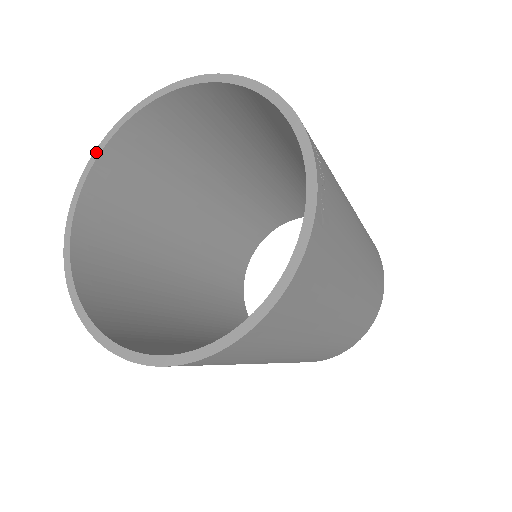
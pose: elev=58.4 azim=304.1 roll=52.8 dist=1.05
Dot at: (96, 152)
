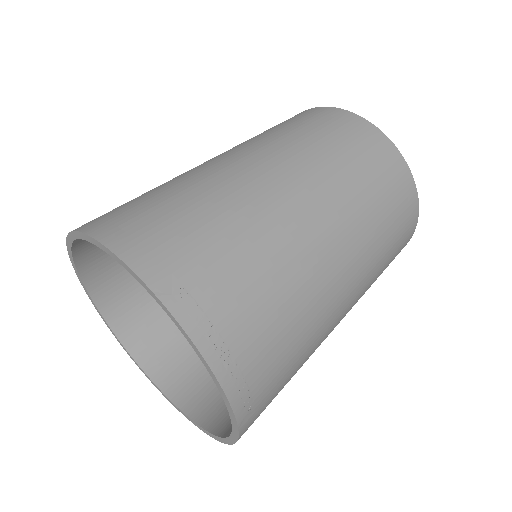
Dot at: (68, 249)
